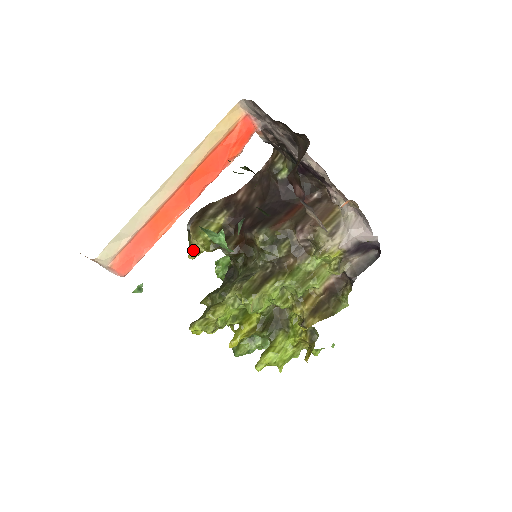
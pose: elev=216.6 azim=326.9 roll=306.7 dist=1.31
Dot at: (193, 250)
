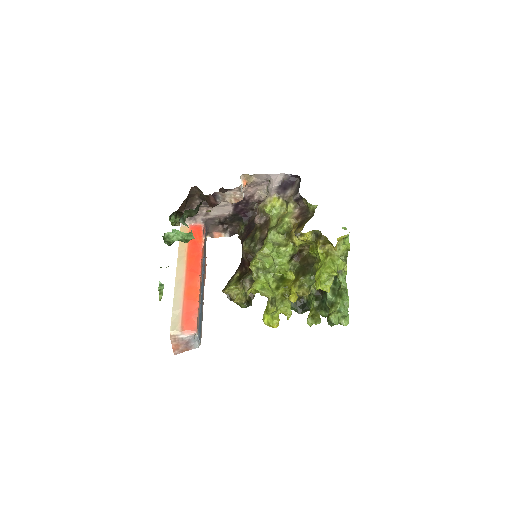
Dot at: occluded
